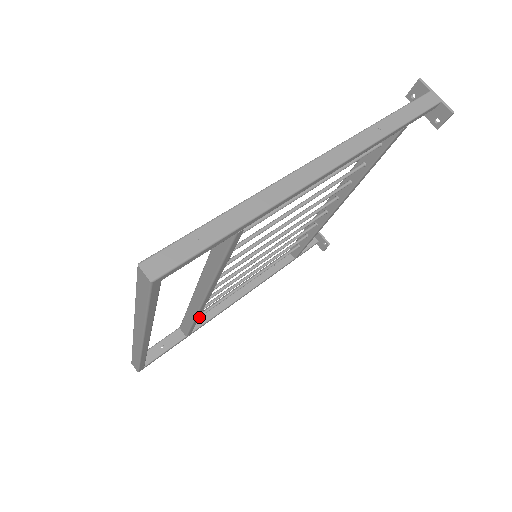
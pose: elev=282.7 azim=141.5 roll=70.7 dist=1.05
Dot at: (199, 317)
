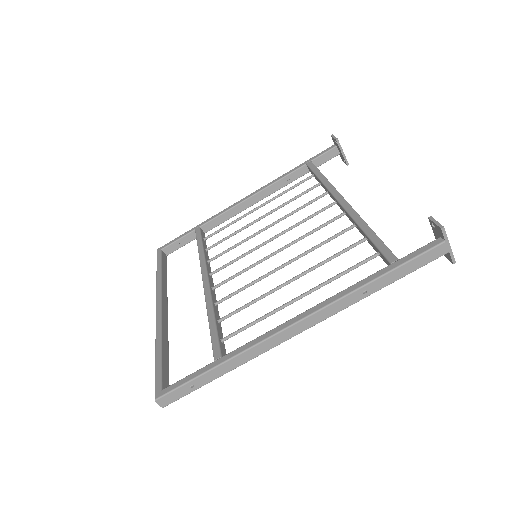
Dot at: occluded
